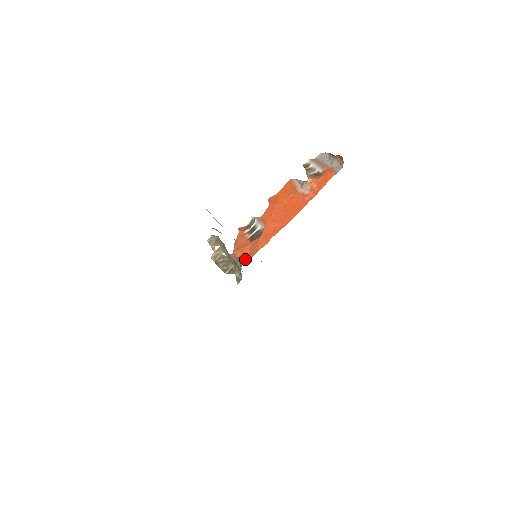
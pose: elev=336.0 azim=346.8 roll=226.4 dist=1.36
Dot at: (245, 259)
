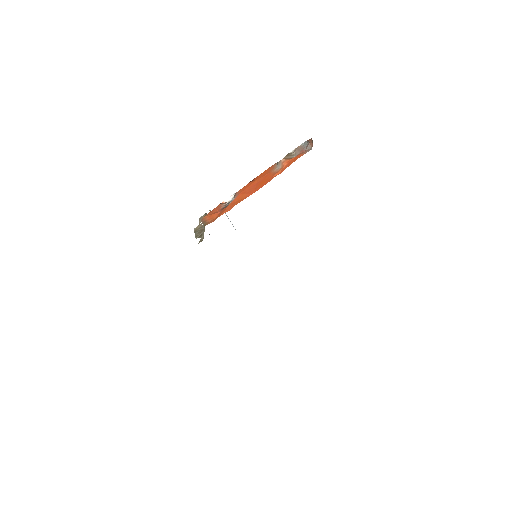
Dot at: (209, 222)
